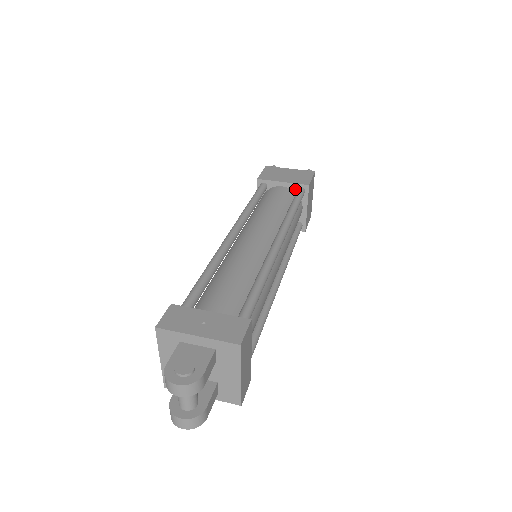
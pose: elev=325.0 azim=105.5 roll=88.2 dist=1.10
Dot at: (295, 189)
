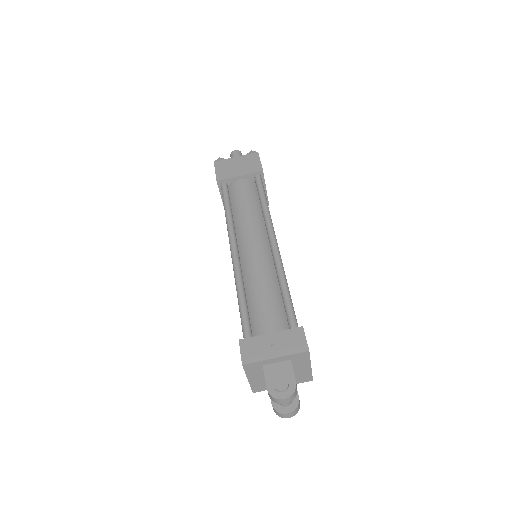
Dot at: (252, 178)
